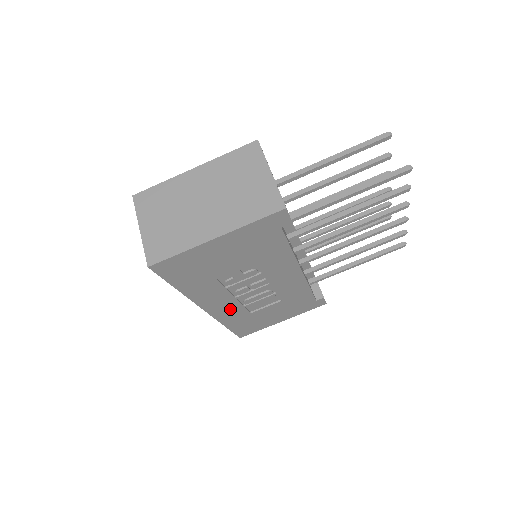
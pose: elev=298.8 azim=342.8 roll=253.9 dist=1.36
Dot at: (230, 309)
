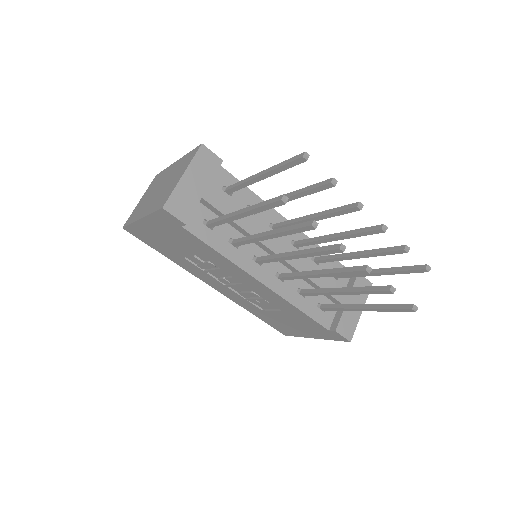
Dot at: (235, 296)
